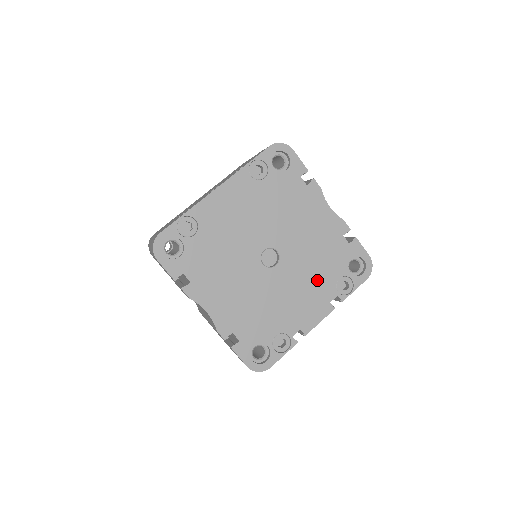
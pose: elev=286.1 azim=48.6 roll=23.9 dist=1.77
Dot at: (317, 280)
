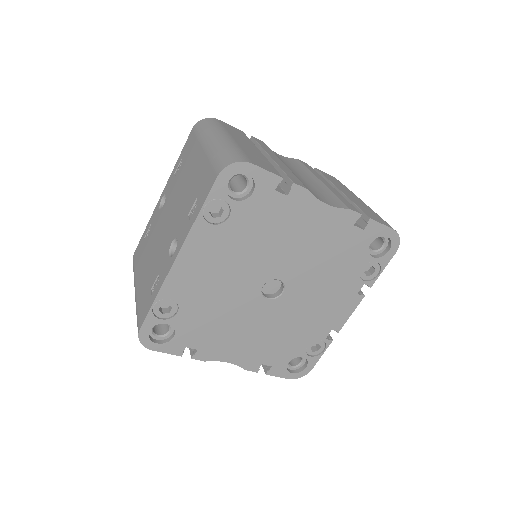
Dot at: (335, 282)
